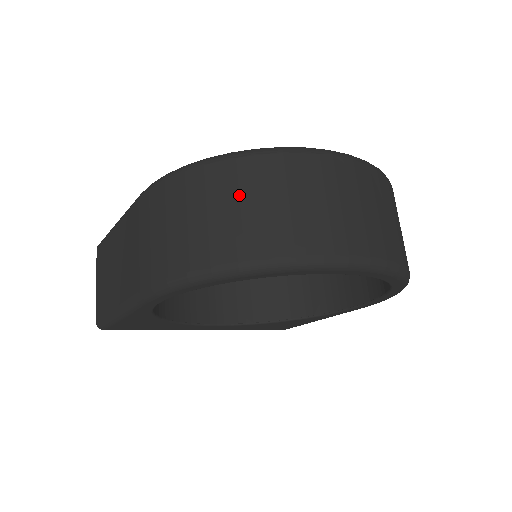
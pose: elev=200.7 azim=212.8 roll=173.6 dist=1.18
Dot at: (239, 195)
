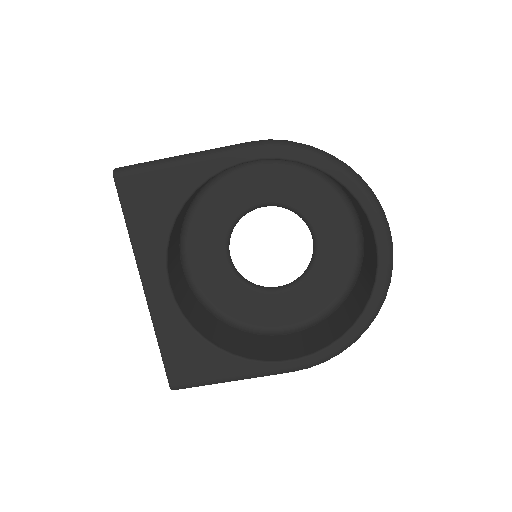
Dot at: occluded
